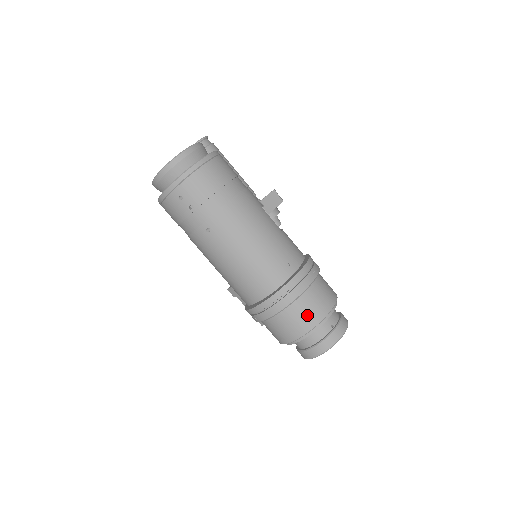
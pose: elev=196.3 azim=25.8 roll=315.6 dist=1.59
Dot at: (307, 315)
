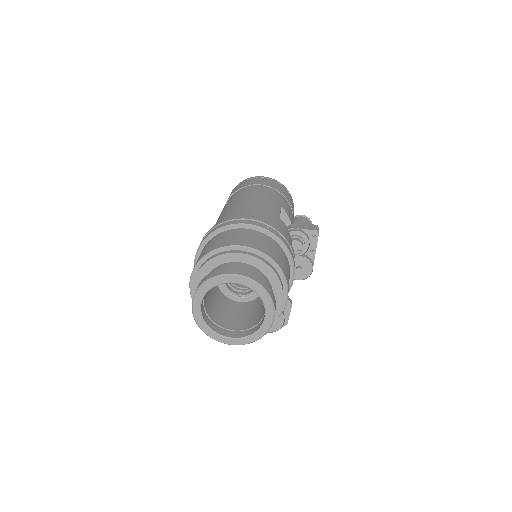
Dot at: (221, 241)
